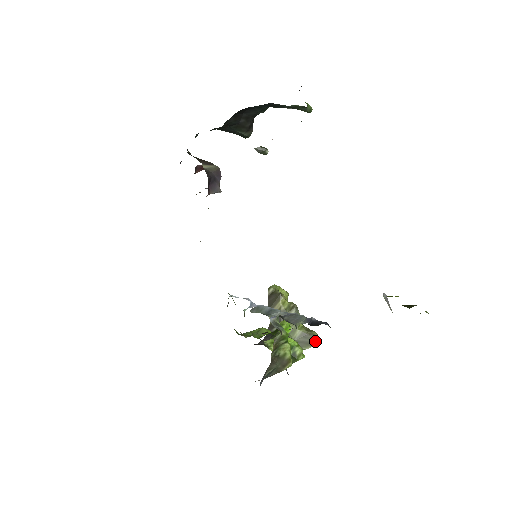
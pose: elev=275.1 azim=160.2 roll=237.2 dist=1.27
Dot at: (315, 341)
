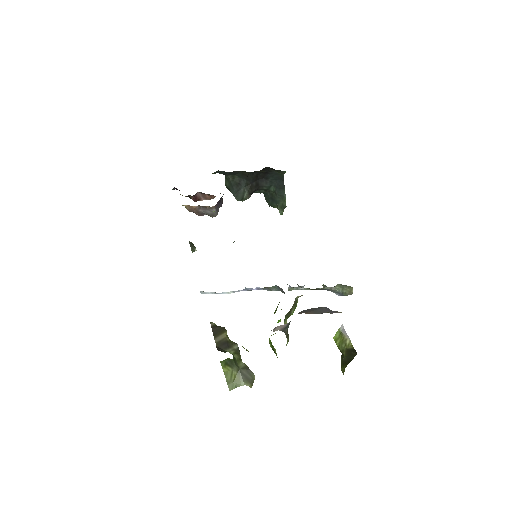
Dot at: (253, 381)
